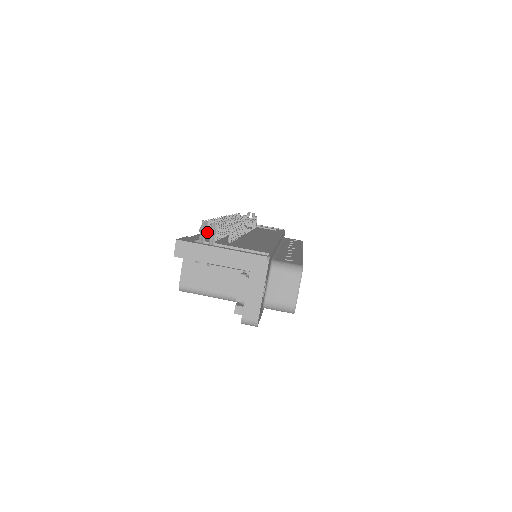
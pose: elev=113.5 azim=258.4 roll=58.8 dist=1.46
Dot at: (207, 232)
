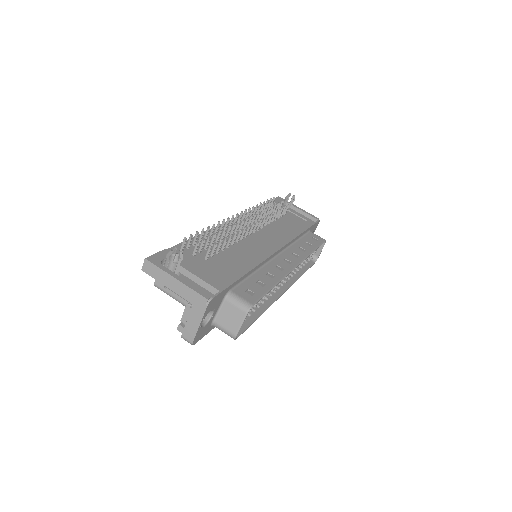
Dot at: (194, 242)
